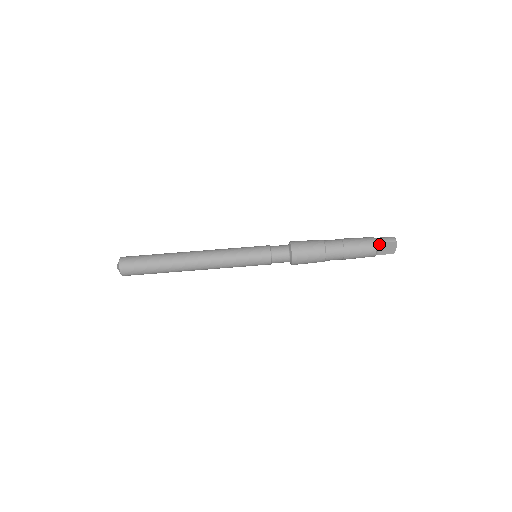
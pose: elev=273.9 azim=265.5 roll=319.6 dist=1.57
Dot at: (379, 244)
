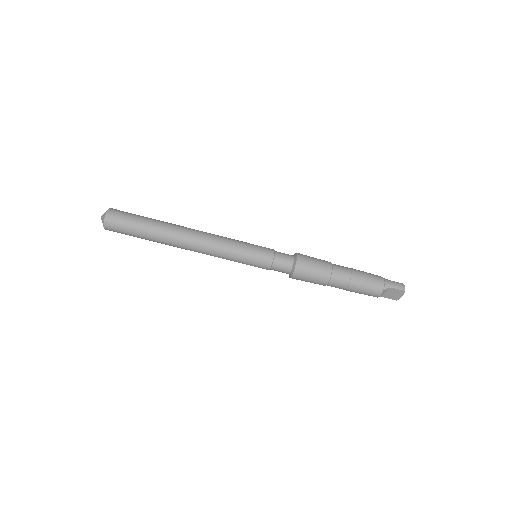
Dot at: (387, 288)
